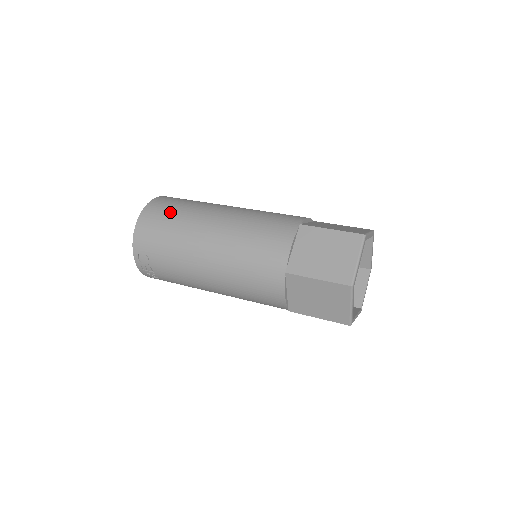
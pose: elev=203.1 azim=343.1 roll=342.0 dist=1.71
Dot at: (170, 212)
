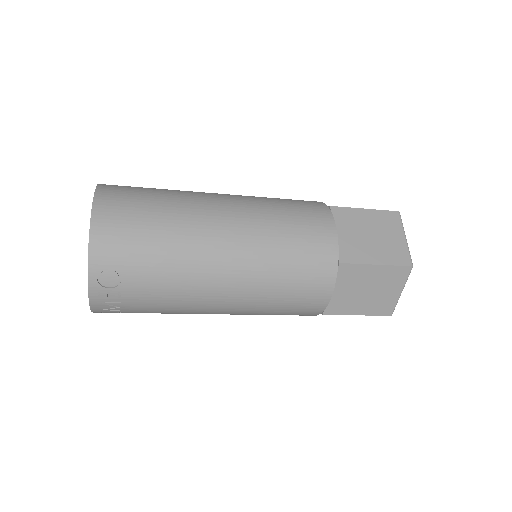
Dot at: (145, 202)
